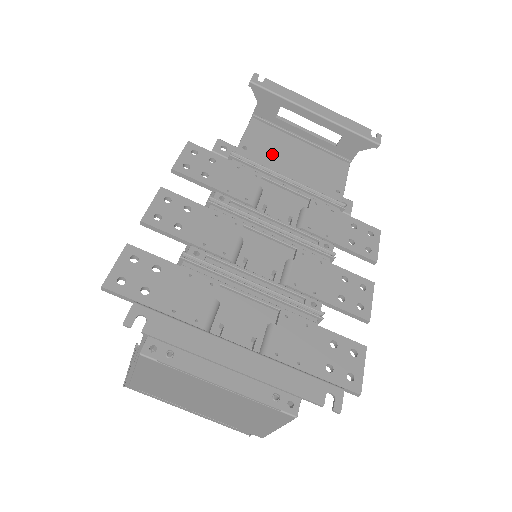
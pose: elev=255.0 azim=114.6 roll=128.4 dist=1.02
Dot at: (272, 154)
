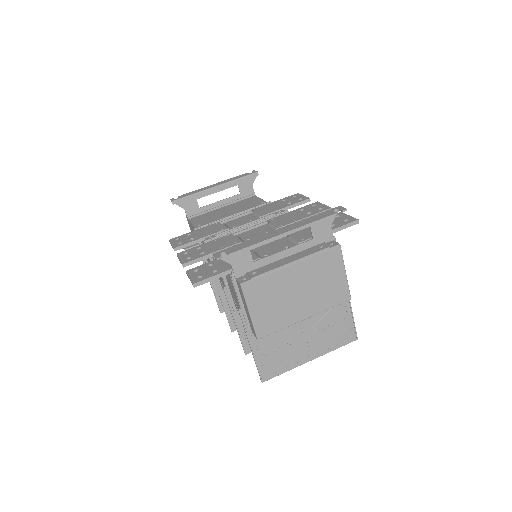
Dot at: (214, 218)
